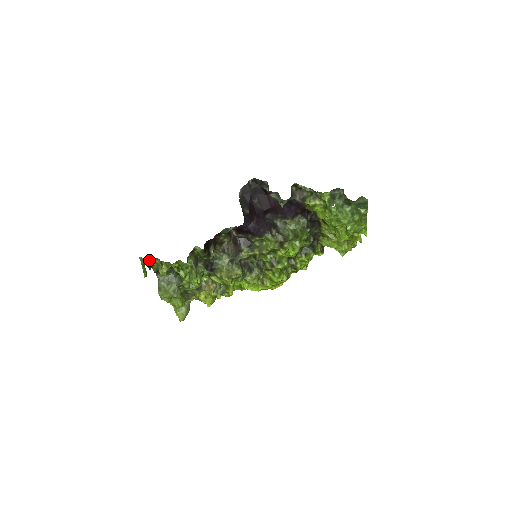
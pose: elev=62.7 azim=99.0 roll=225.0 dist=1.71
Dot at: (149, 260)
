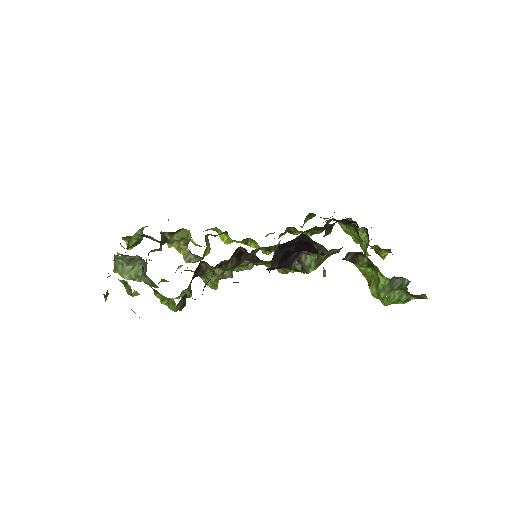
Dot at: occluded
